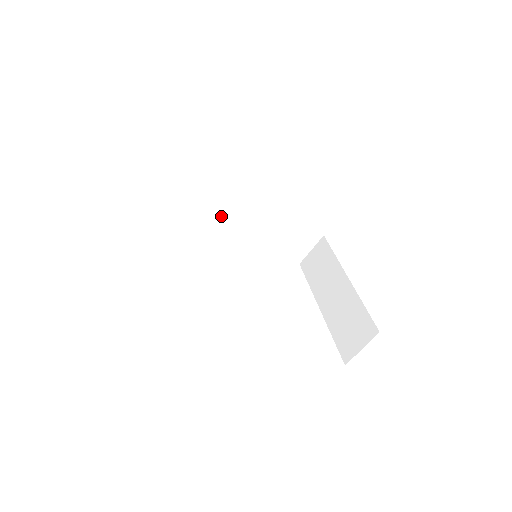
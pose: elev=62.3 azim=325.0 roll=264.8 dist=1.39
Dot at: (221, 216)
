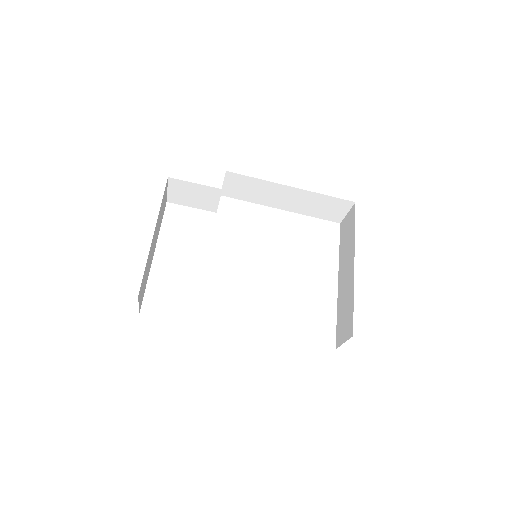
Dot at: (248, 197)
